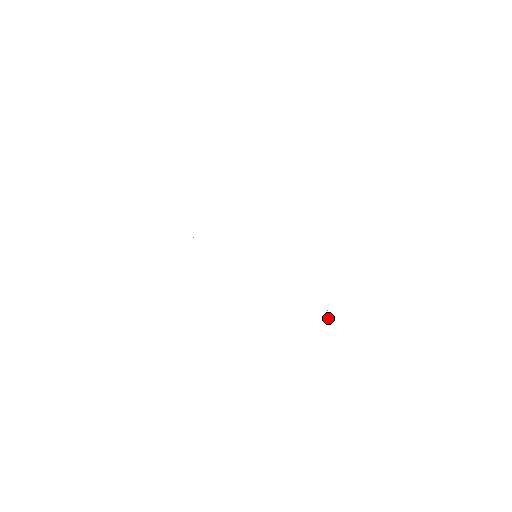
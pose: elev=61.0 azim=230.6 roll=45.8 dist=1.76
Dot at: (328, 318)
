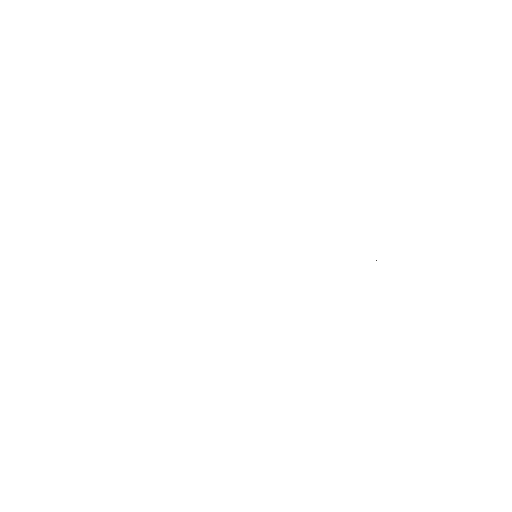
Dot at: occluded
